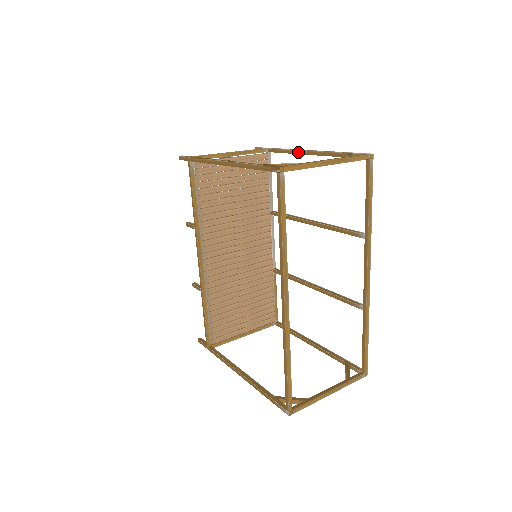
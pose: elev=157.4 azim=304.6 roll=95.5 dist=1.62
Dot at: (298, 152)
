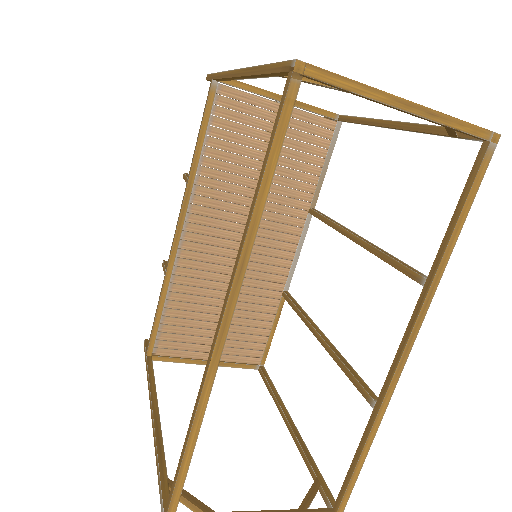
Dot at: (376, 122)
